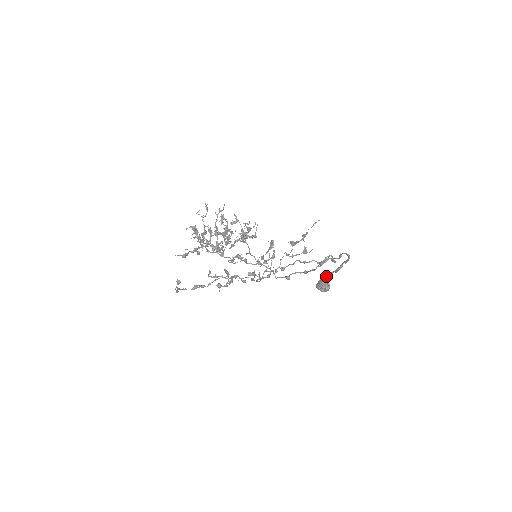
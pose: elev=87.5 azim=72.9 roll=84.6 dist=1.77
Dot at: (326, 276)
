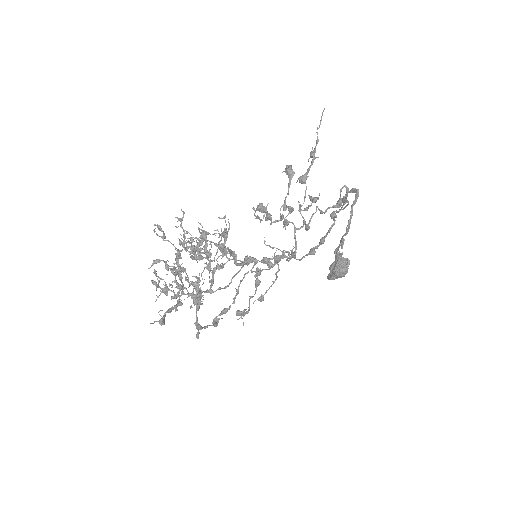
Dot at: (337, 251)
